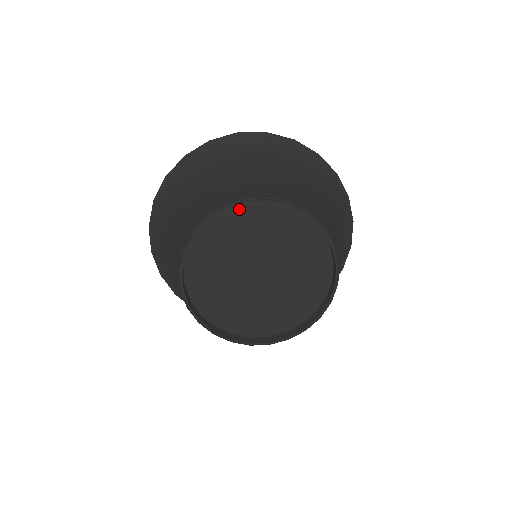
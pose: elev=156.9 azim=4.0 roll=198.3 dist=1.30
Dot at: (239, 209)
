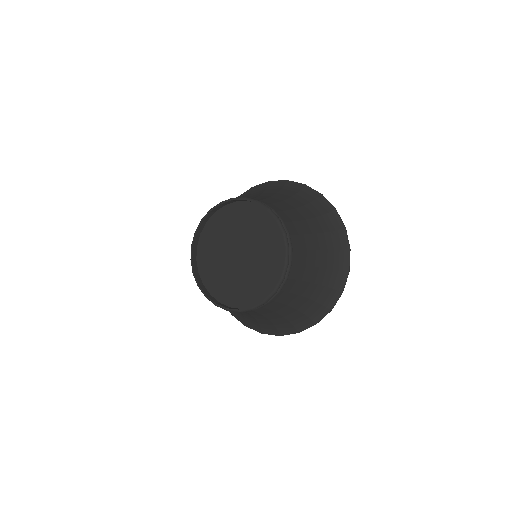
Dot at: (212, 220)
